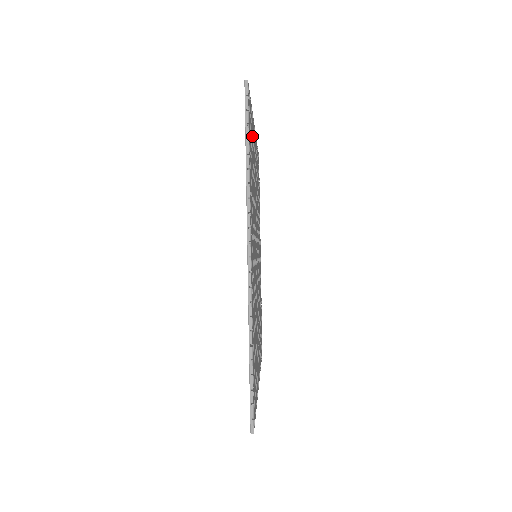
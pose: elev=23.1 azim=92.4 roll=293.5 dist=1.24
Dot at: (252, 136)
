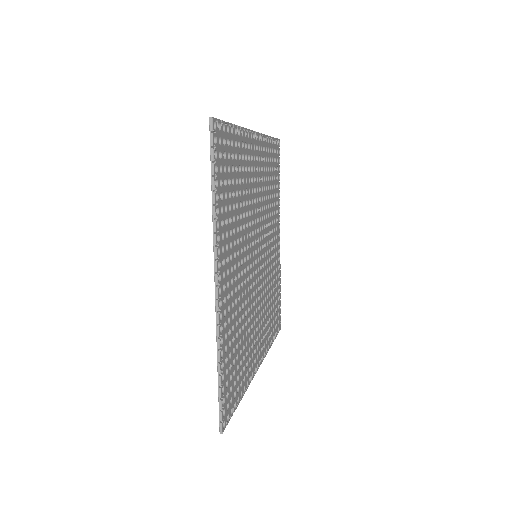
Dot at: (236, 154)
